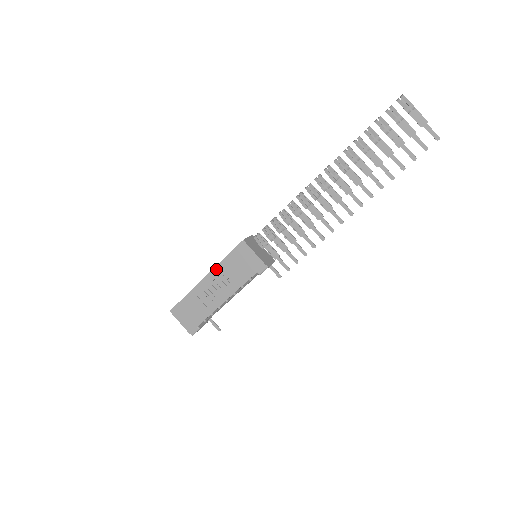
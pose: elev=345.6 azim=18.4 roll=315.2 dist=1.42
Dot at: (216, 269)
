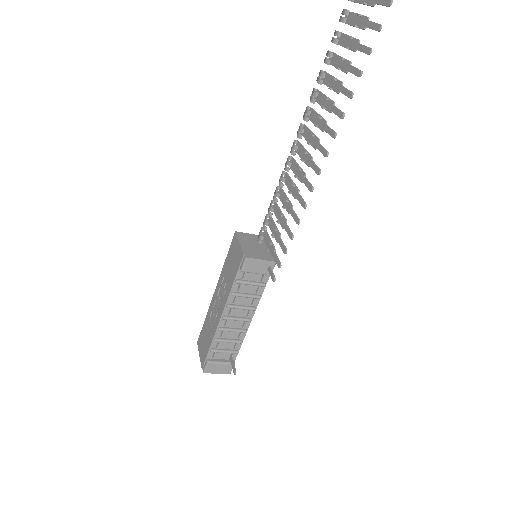
Dot at: (220, 277)
